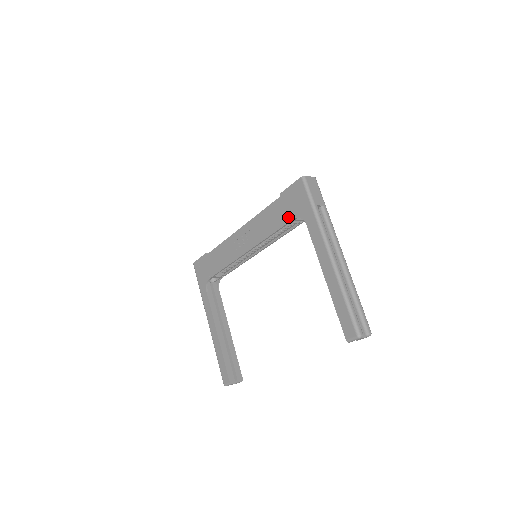
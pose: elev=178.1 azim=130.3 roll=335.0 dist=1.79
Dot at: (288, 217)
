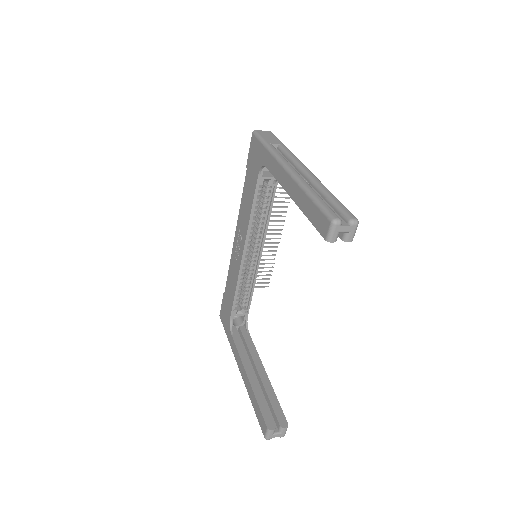
Dot at: (255, 179)
